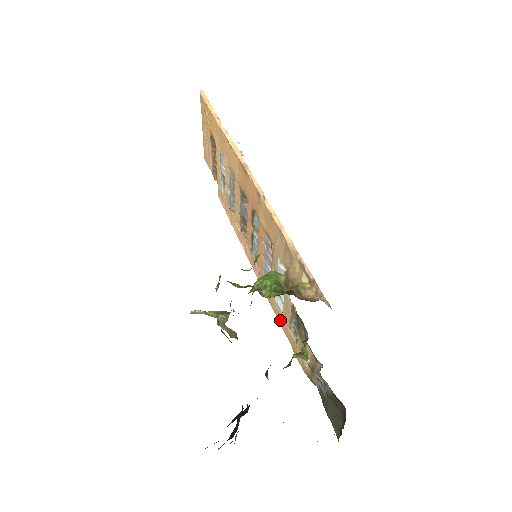
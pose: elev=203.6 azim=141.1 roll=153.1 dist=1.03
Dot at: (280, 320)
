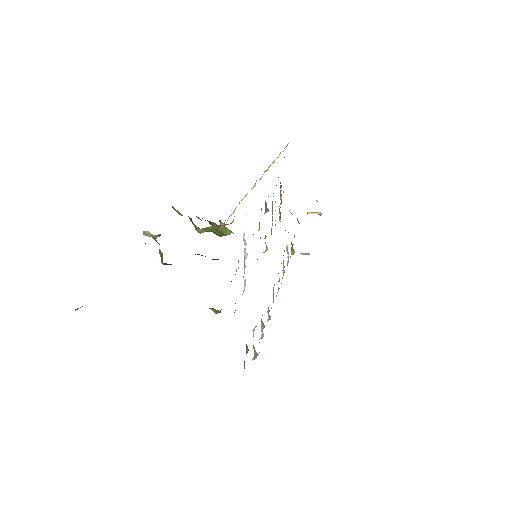
Dot at: occluded
